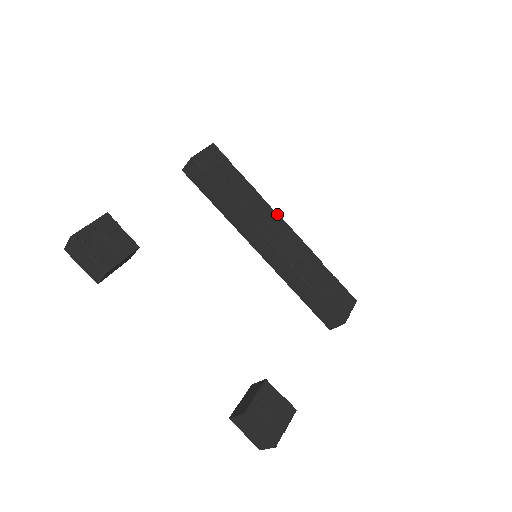
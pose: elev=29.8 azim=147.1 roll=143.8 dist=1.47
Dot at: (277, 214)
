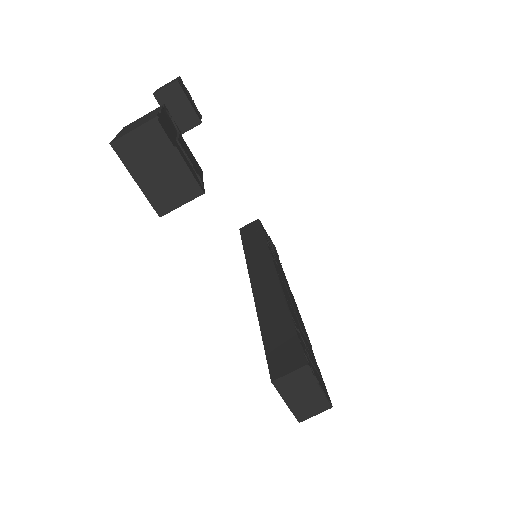
Dot at: occluded
